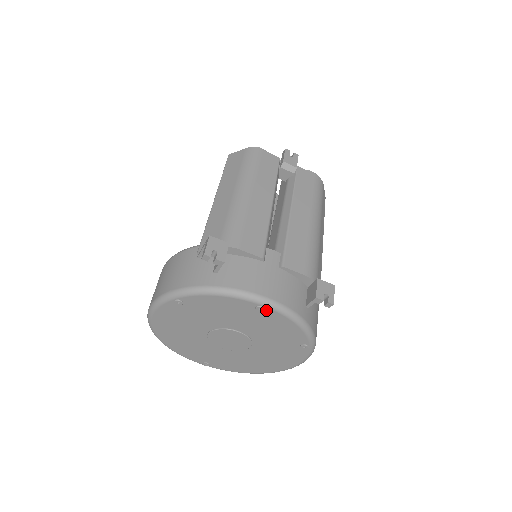
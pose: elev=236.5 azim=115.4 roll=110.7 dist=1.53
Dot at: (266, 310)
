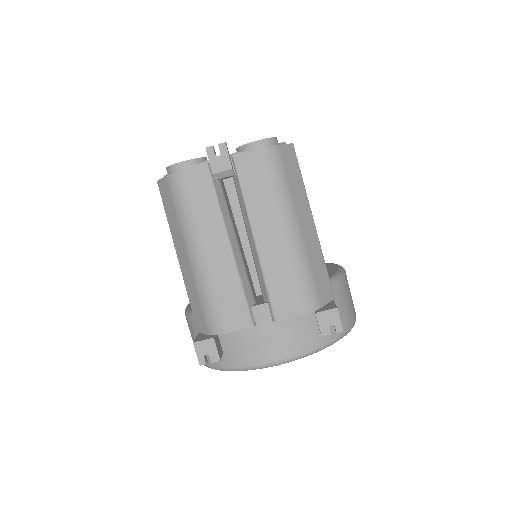
Dot at: occluded
